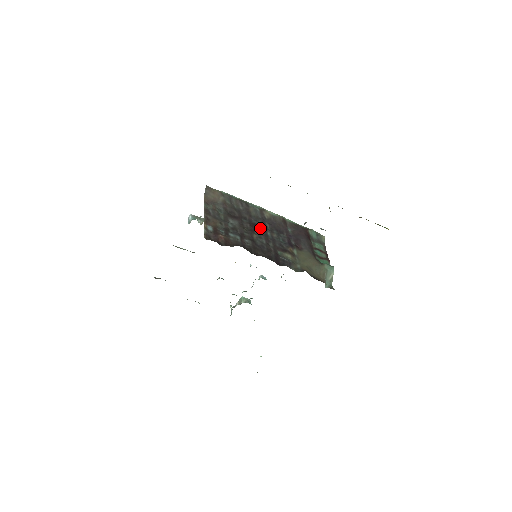
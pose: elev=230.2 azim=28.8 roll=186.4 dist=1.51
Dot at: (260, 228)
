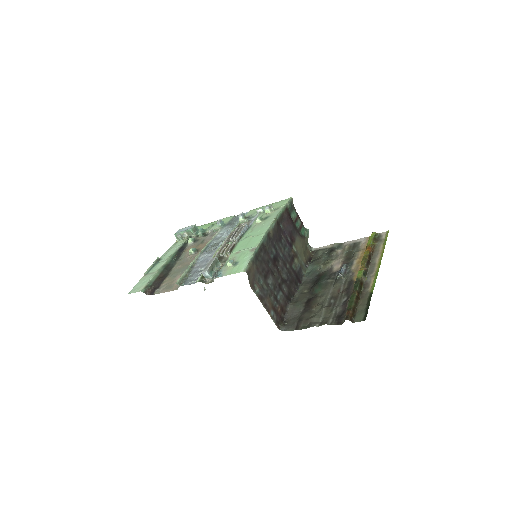
Dot at: (277, 257)
